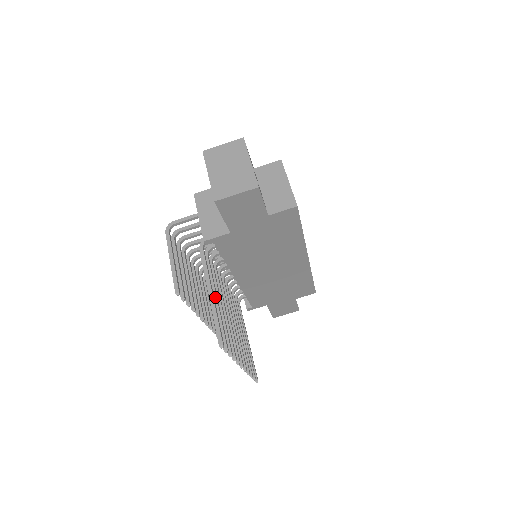
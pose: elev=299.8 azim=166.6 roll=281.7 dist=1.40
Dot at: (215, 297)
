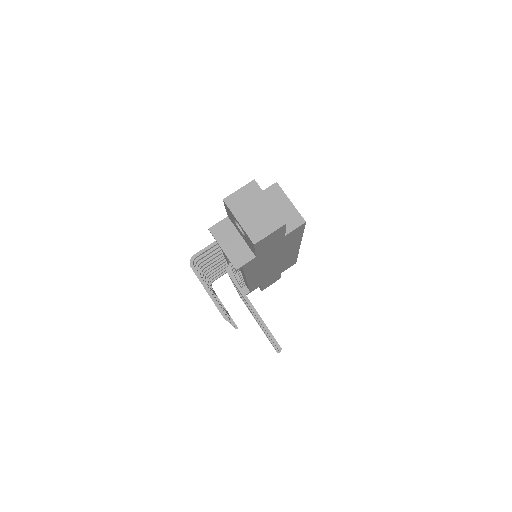
Dot at: occluded
